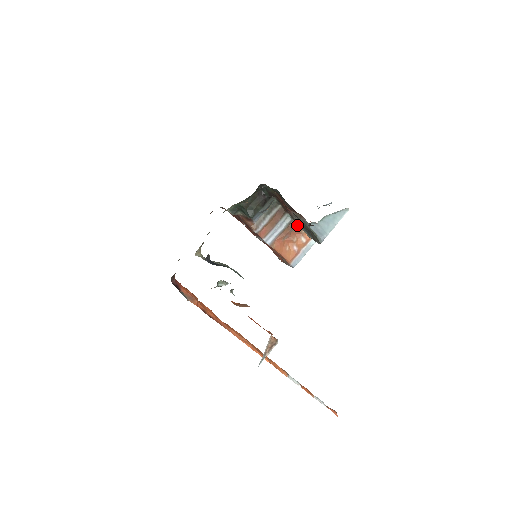
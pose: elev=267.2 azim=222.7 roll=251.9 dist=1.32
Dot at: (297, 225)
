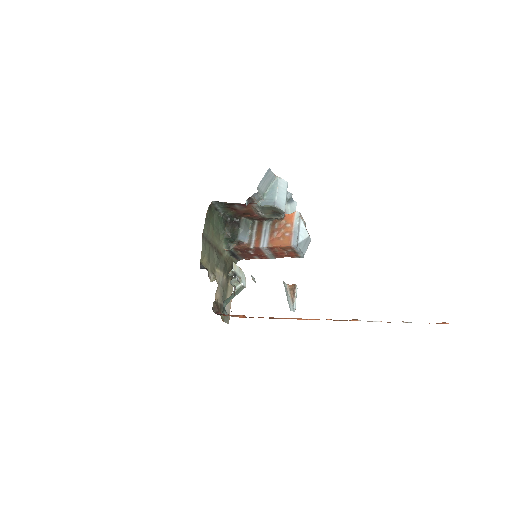
Dot at: (276, 222)
